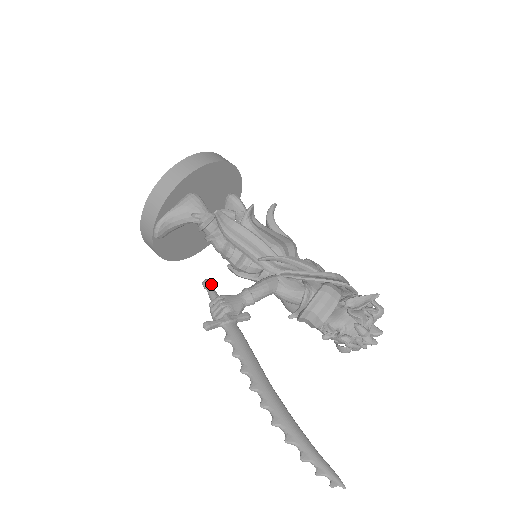
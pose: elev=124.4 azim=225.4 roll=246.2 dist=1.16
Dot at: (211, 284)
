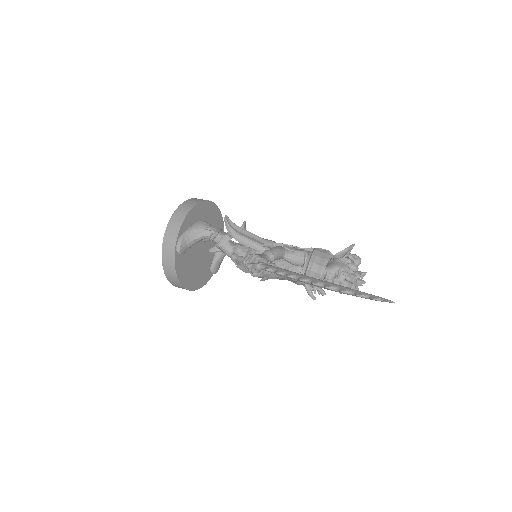
Dot at: occluded
